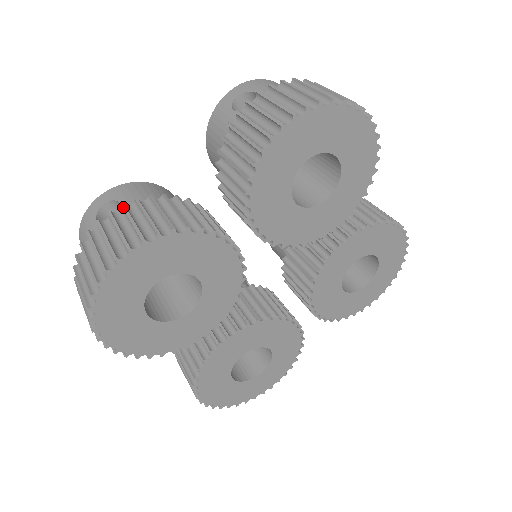
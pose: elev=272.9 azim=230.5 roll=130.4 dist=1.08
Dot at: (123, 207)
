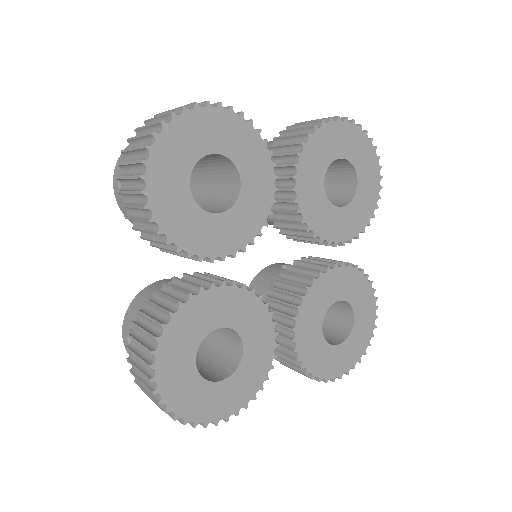
Dot at: (129, 337)
